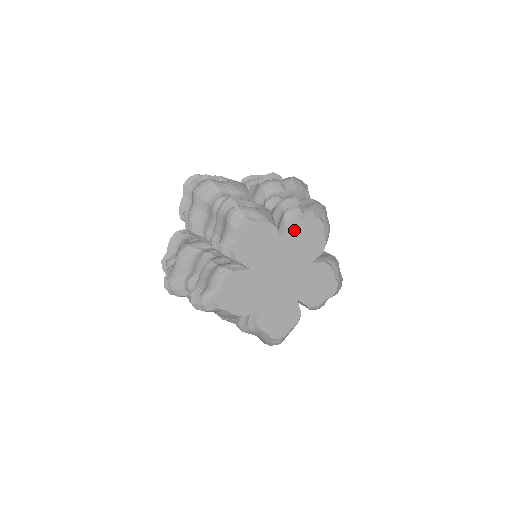
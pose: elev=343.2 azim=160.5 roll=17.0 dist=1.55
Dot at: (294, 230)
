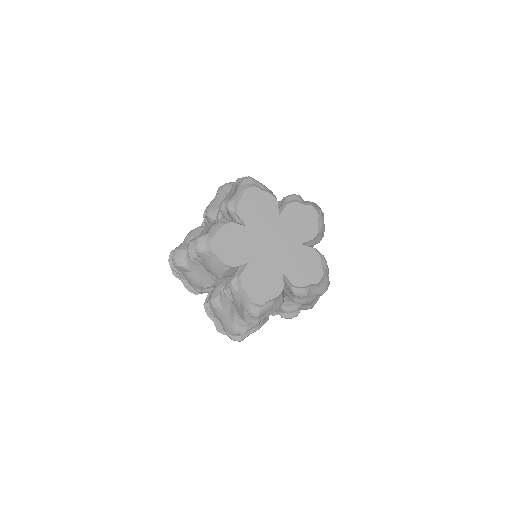
Dot at: (292, 209)
